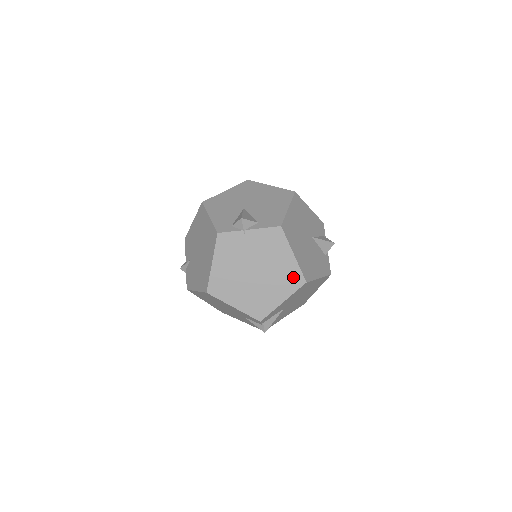
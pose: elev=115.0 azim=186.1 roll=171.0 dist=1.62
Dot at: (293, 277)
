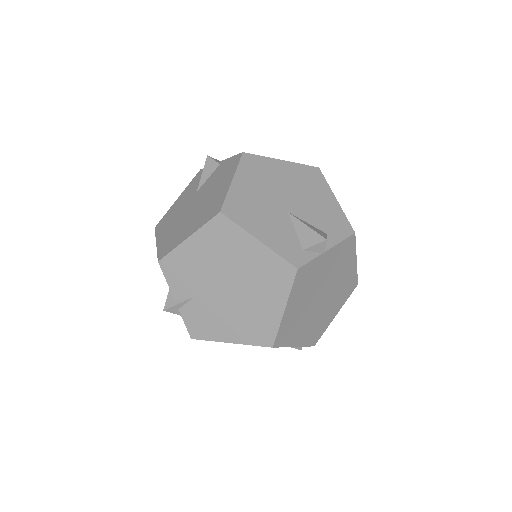
Dot at: (350, 285)
